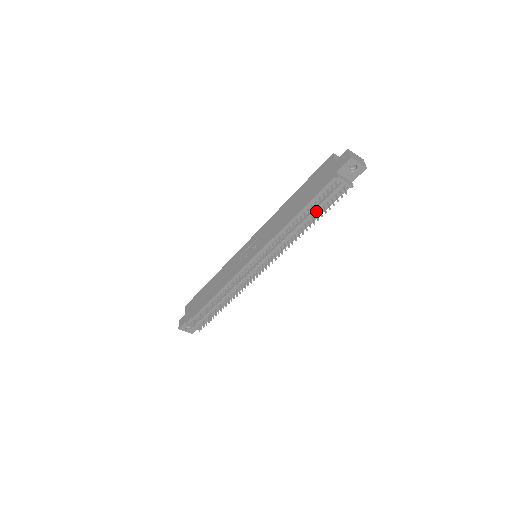
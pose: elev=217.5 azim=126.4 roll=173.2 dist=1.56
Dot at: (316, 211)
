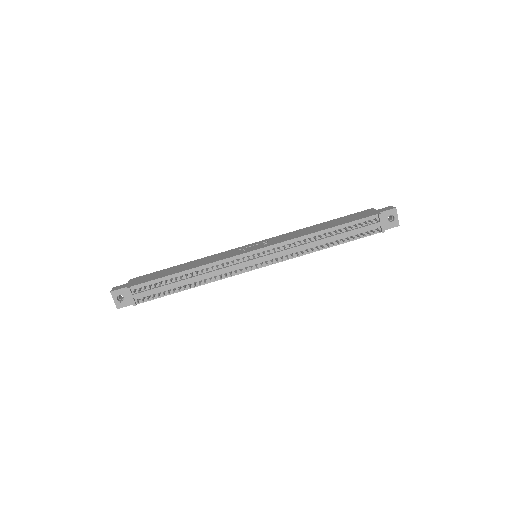
Dot at: (345, 235)
